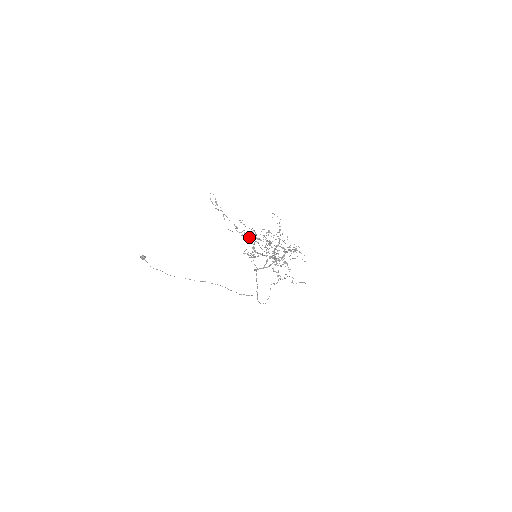
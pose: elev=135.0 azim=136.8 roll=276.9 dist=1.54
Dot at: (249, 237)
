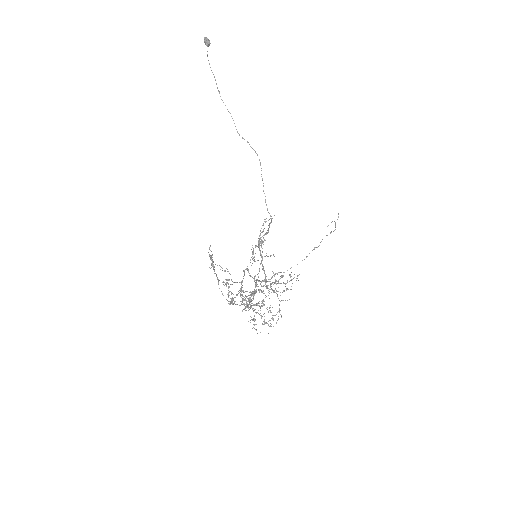
Dot at: occluded
